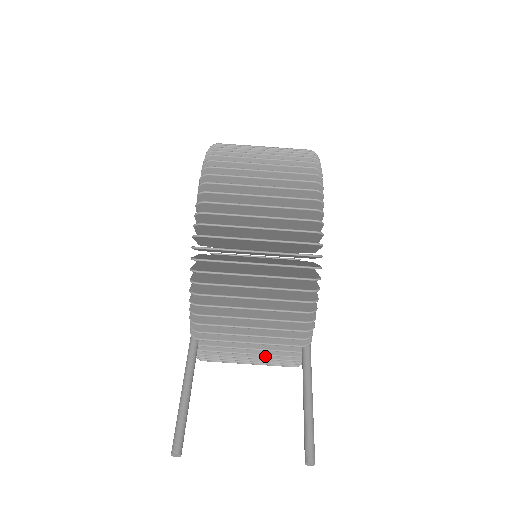
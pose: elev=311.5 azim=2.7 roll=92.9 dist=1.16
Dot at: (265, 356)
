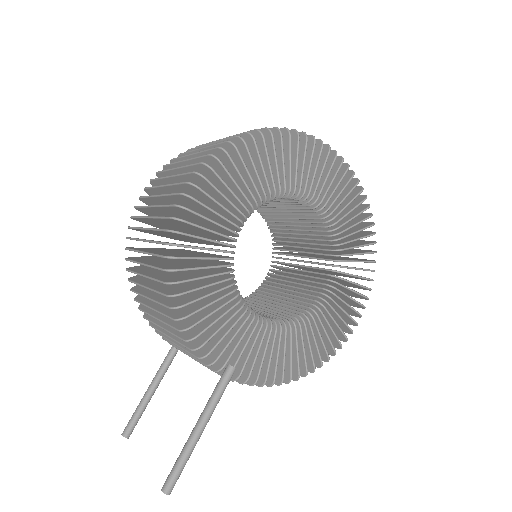
Dot at: occluded
